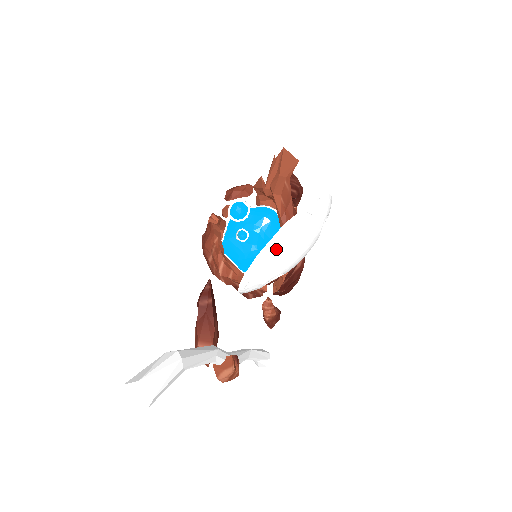
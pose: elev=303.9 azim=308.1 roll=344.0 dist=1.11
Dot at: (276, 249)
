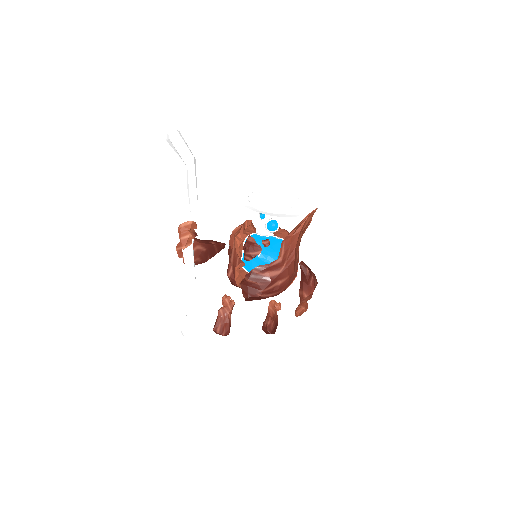
Dot at: (270, 177)
